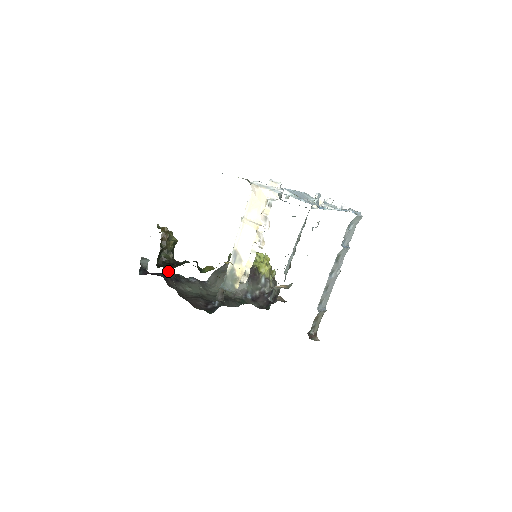
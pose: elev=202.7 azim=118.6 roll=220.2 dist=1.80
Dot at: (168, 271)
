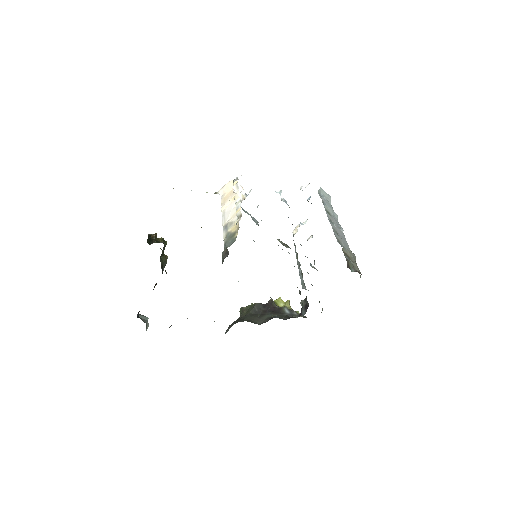
Dot at: occluded
